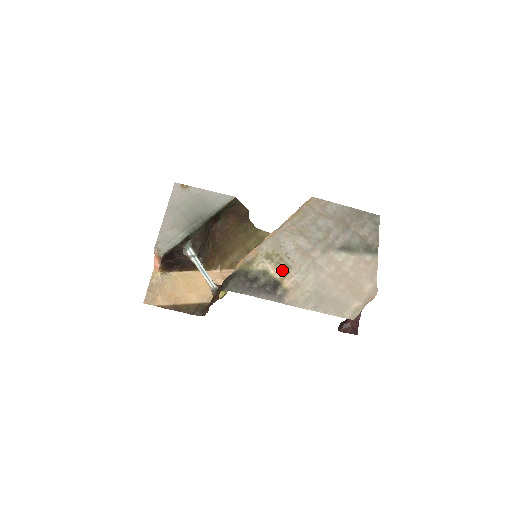
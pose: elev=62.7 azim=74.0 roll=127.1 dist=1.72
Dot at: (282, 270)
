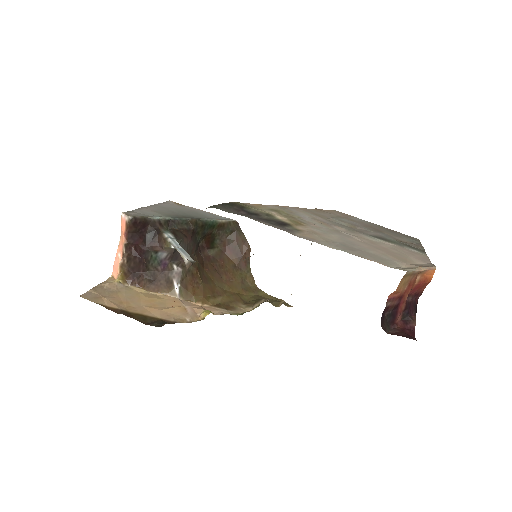
Dot at: (293, 221)
